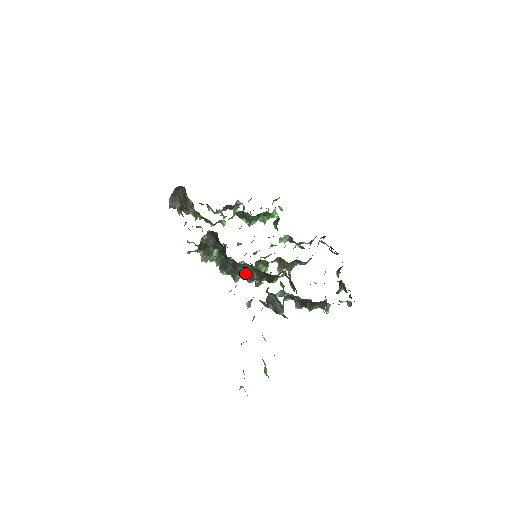
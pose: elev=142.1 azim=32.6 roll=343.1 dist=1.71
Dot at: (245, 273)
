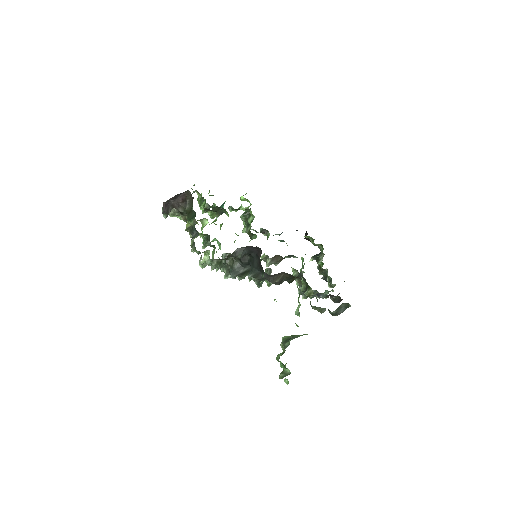
Dot at: (278, 280)
